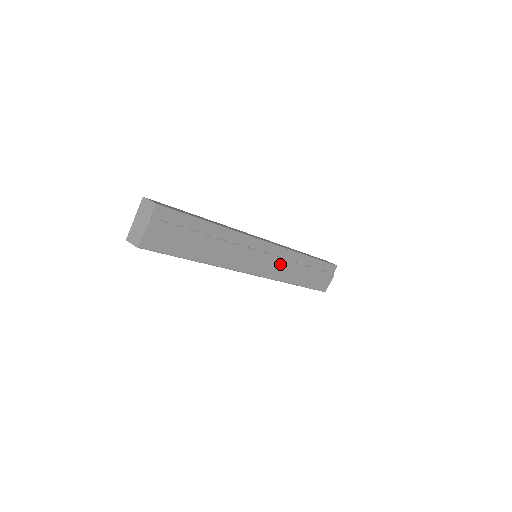
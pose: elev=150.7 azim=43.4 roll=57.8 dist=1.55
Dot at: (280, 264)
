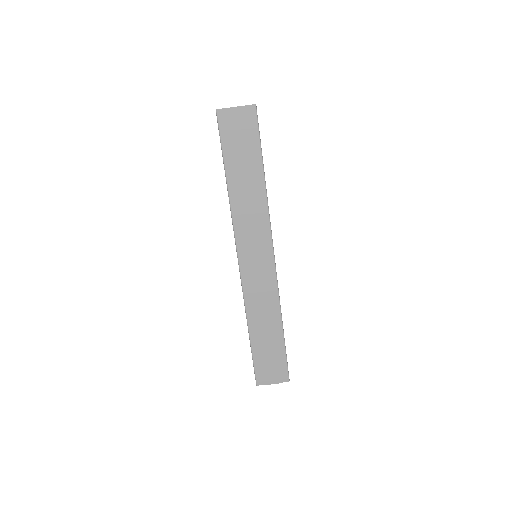
Dot at: (260, 287)
